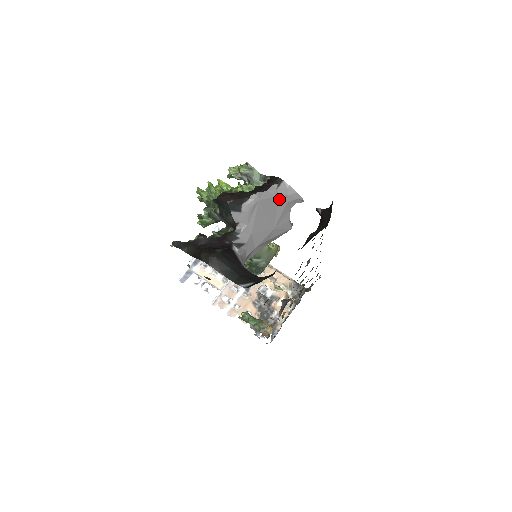
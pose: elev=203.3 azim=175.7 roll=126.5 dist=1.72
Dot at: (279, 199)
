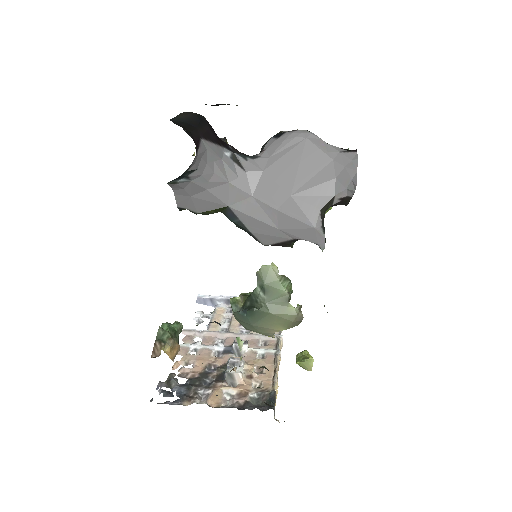
Dot at: (331, 164)
